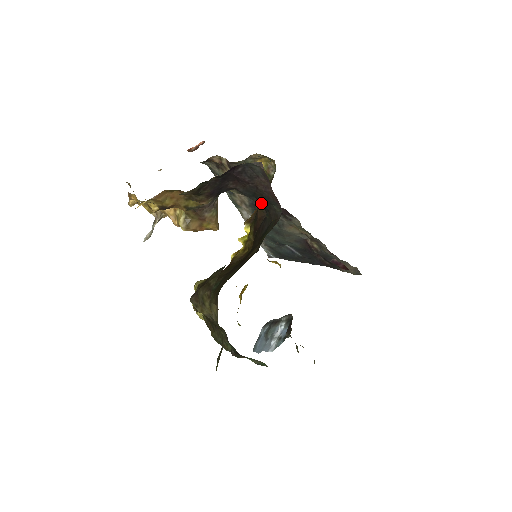
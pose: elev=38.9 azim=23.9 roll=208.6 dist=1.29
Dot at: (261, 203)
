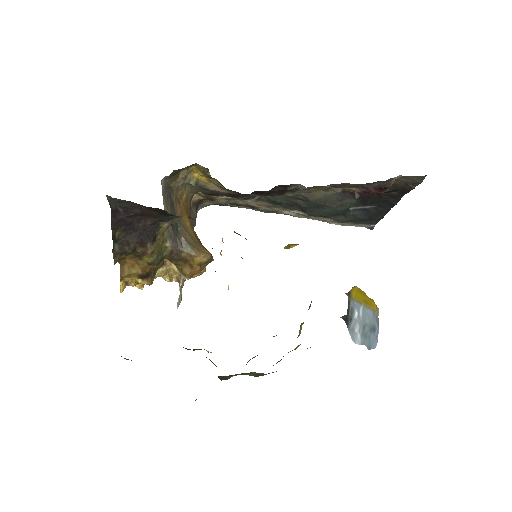
Dot at: occluded
